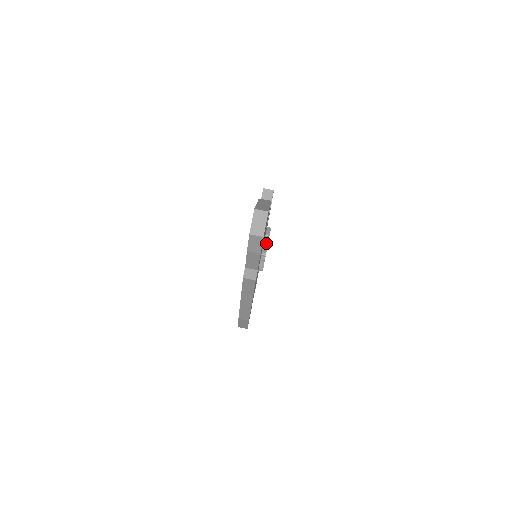
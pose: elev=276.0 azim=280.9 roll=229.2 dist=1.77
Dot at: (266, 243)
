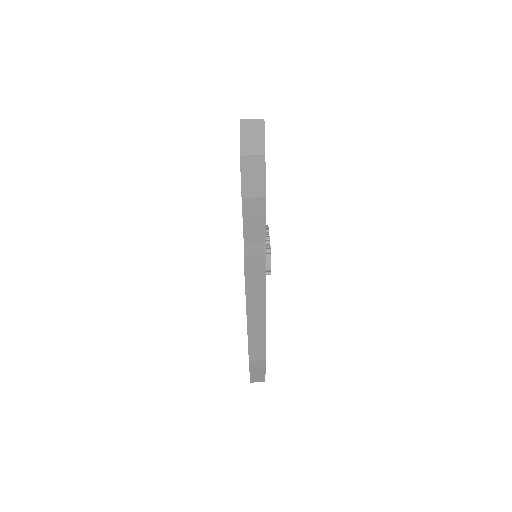
Dot at: (266, 238)
